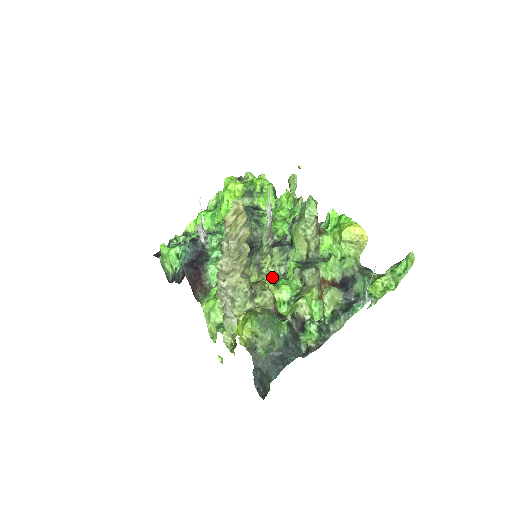
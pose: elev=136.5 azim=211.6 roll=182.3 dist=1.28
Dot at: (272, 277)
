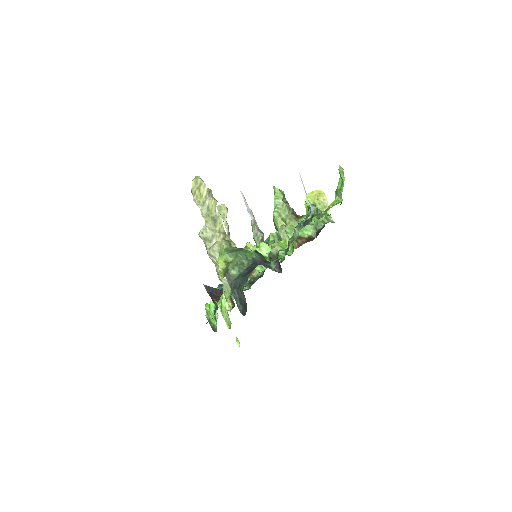
Dot at: occluded
